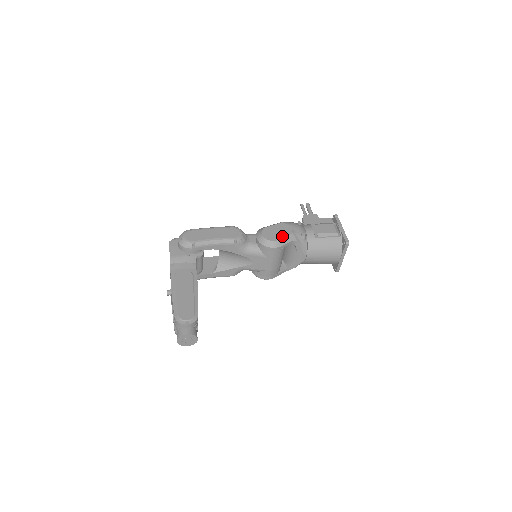
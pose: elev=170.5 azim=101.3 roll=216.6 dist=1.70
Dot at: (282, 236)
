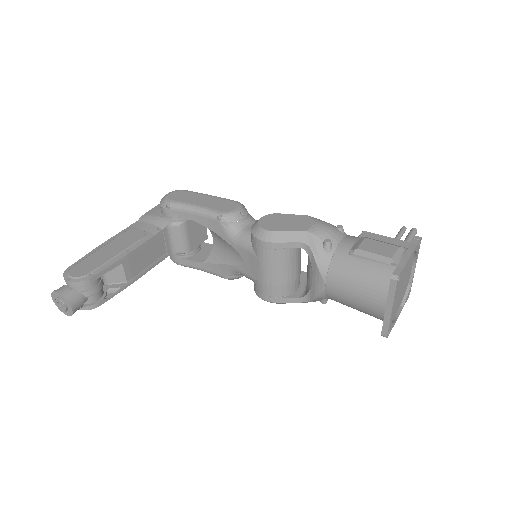
Dot at: (285, 229)
